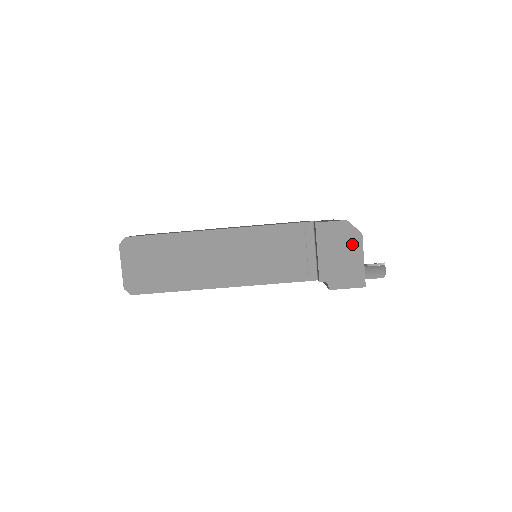
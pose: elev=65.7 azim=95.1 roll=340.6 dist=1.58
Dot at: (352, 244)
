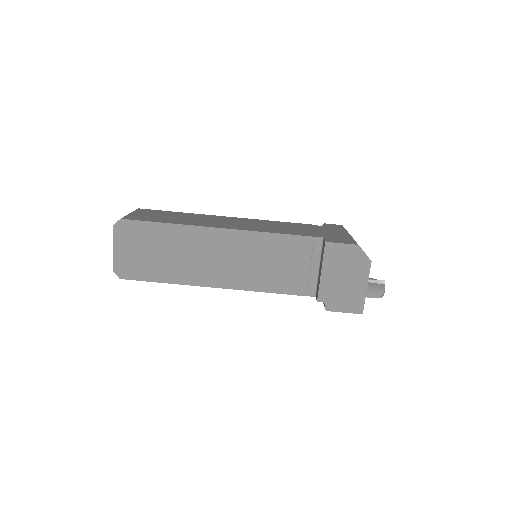
Dot at: (359, 270)
